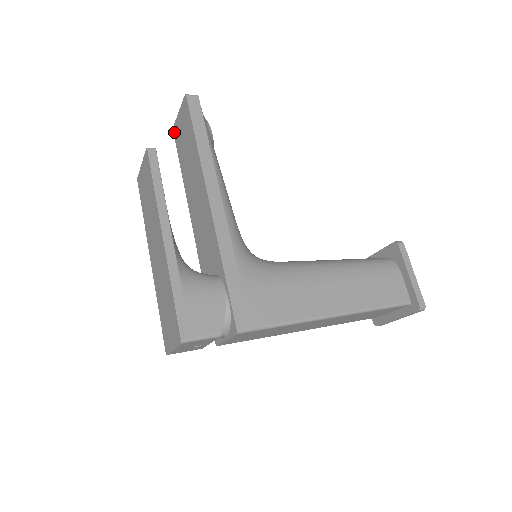
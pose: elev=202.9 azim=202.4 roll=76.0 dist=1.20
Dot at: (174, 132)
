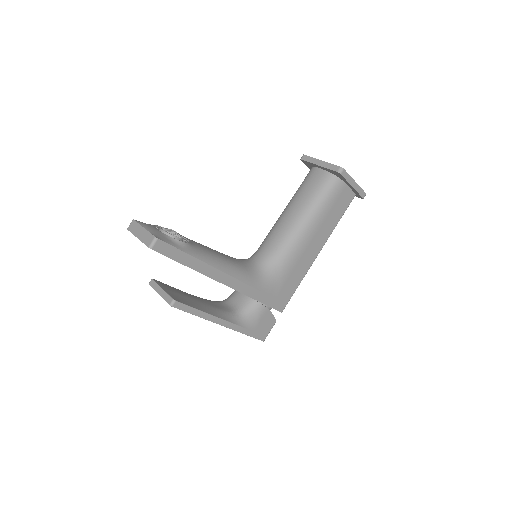
Dot at: occluded
